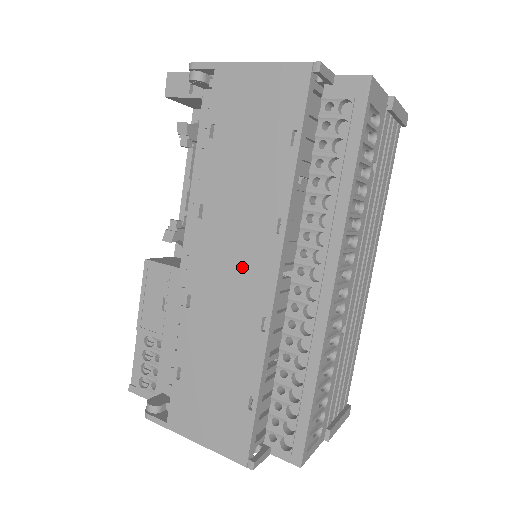
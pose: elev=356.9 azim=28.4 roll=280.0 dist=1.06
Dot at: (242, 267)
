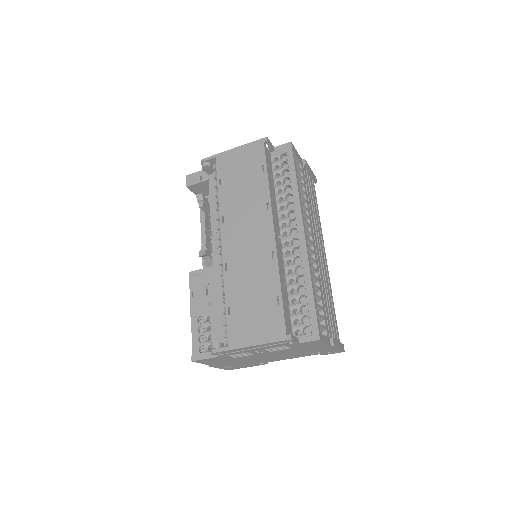
Dot at: (253, 234)
